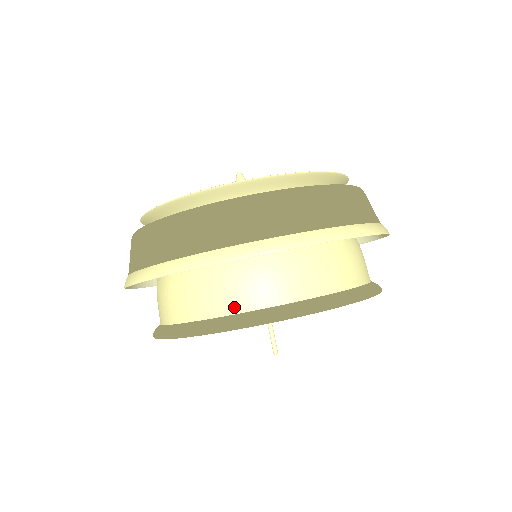
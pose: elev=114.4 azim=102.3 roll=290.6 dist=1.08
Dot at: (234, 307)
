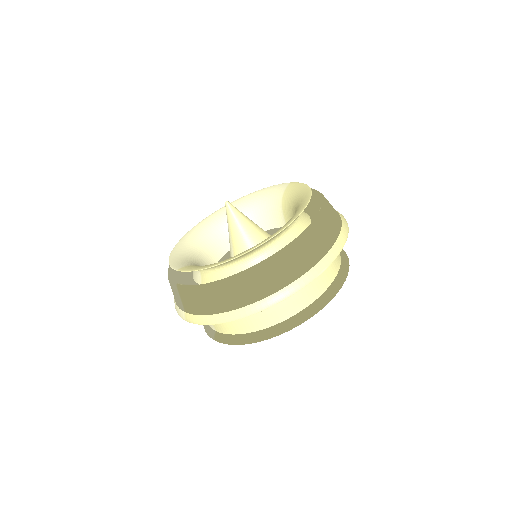
Dot at: (298, 308)
